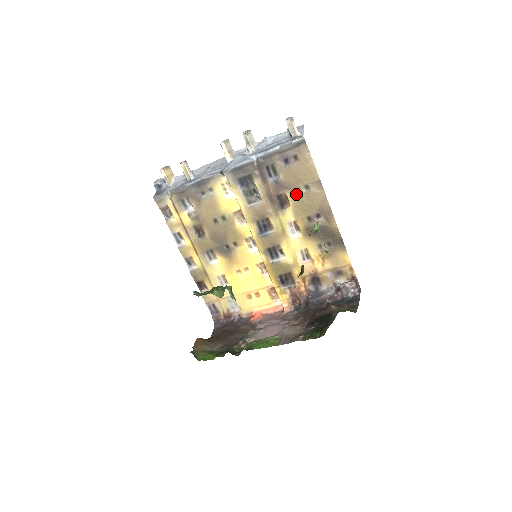
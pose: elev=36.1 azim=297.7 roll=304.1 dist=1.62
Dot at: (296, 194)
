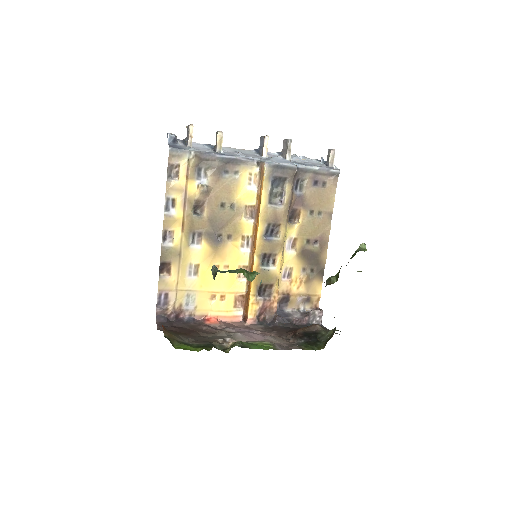
Dot at: (309, 215)
